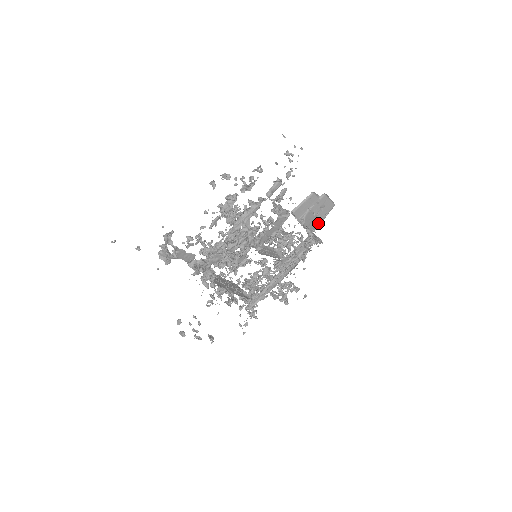
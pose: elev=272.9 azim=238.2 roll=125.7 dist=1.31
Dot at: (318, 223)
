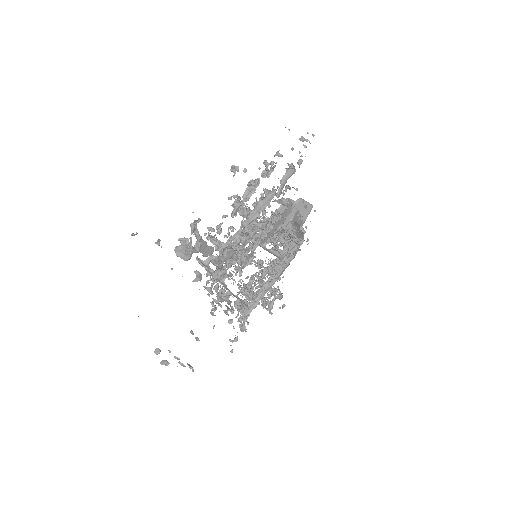
Dot at: (301, 224)
